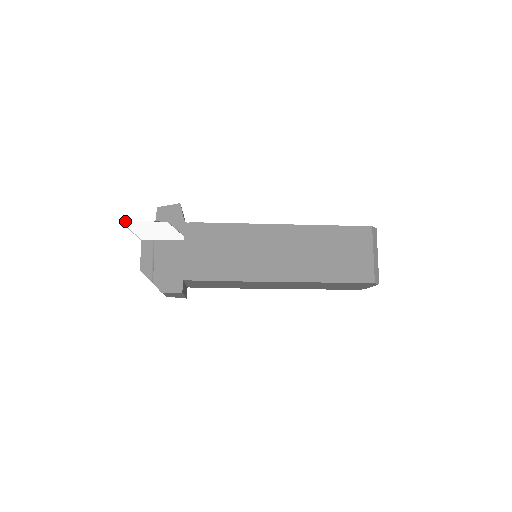
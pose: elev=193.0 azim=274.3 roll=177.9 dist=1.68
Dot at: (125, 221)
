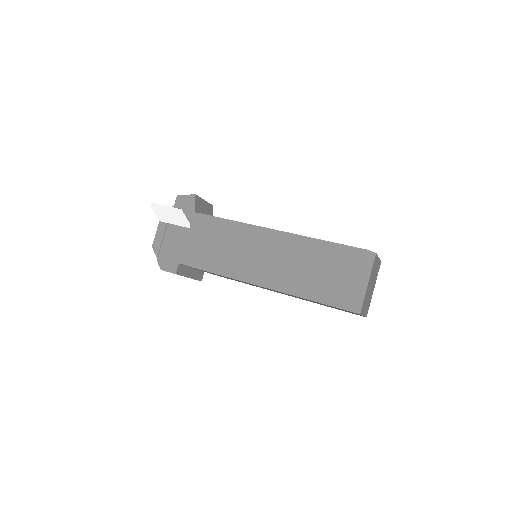
Dot at: (152, 203)
